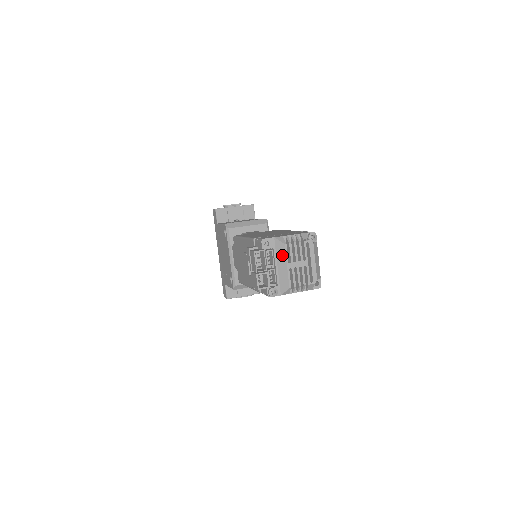
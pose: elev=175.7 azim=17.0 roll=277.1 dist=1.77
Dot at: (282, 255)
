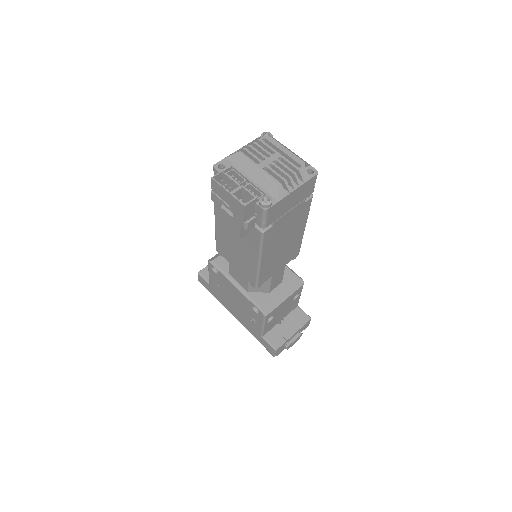
Dot at: (245, 164)
